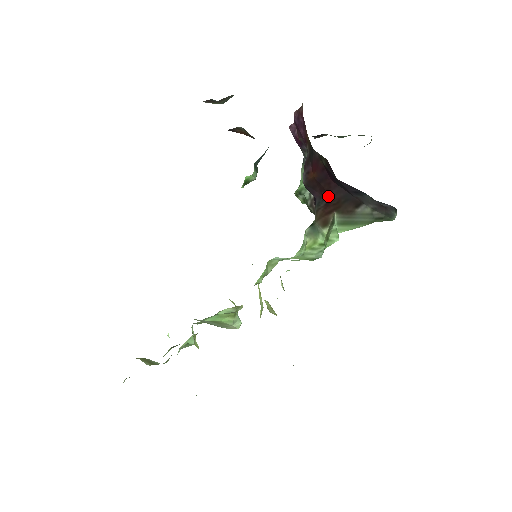
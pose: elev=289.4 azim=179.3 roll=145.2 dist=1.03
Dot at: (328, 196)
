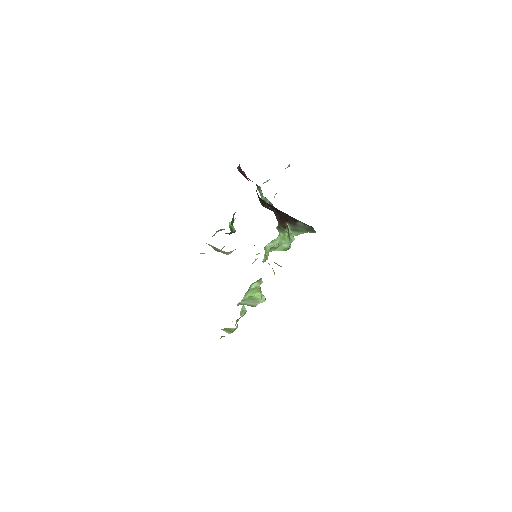
Dot at: (279, 214)
